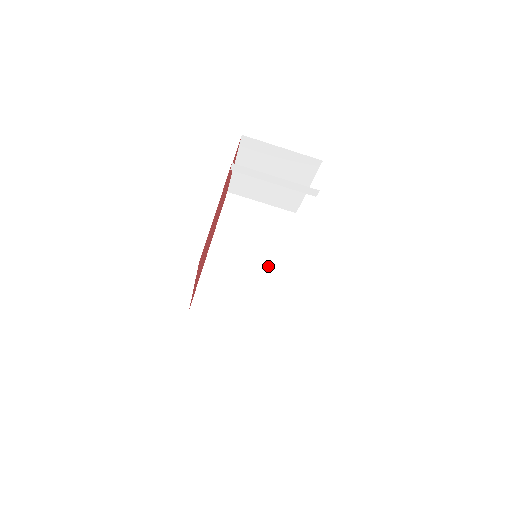
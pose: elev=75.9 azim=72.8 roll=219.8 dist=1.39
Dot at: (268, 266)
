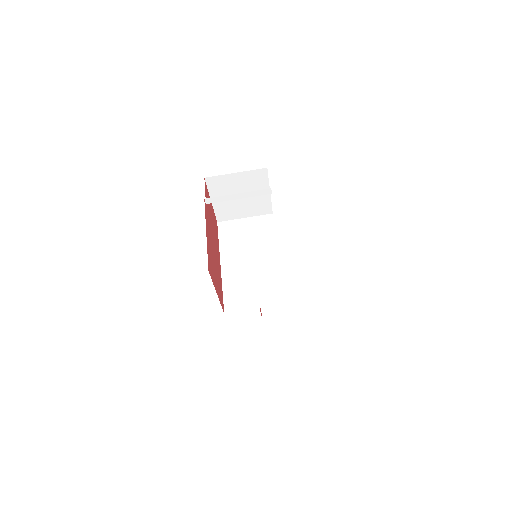
Dot at: (267, 259)
